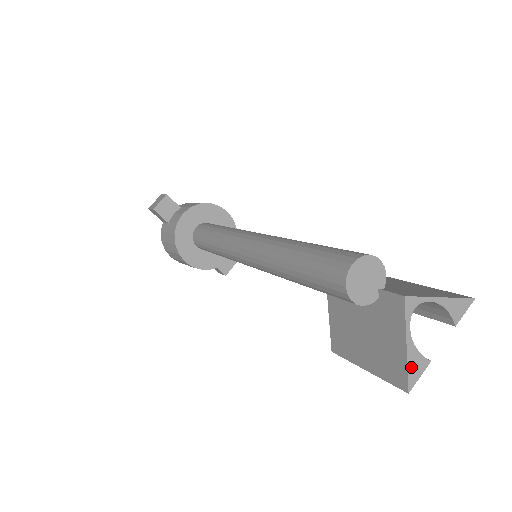
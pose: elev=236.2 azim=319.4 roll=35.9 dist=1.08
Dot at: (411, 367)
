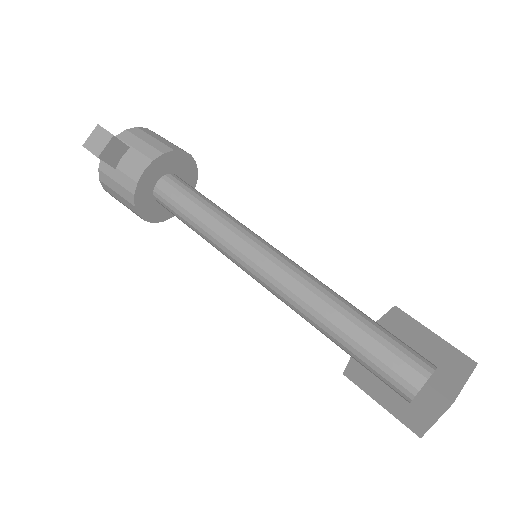
Dot at: (430, 427)
